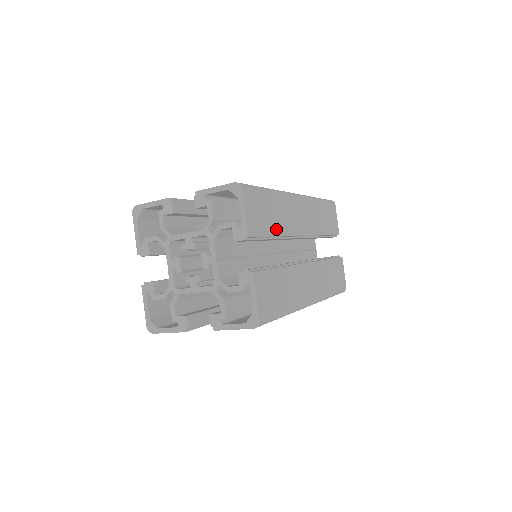
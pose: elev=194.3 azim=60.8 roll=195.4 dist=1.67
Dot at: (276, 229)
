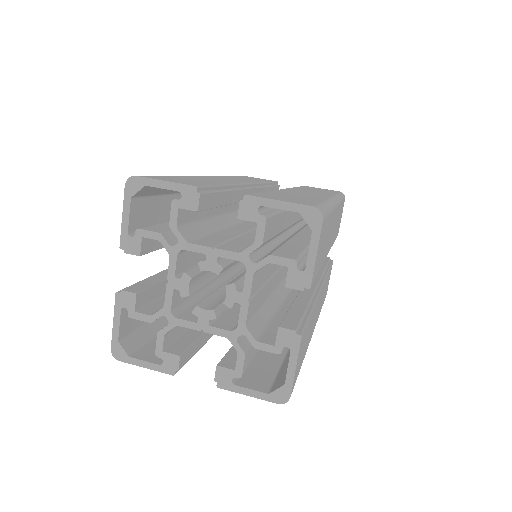
Dot at: (322, 260)
